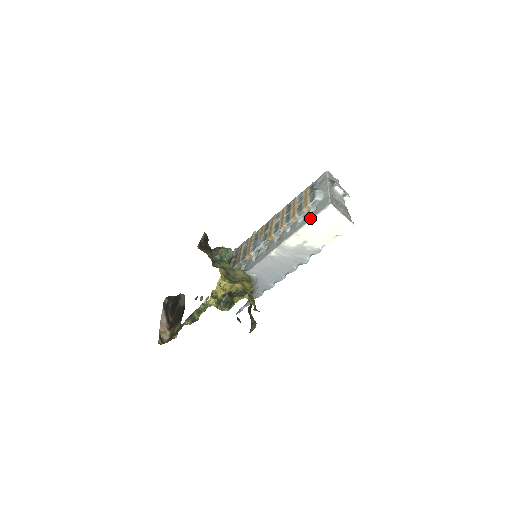
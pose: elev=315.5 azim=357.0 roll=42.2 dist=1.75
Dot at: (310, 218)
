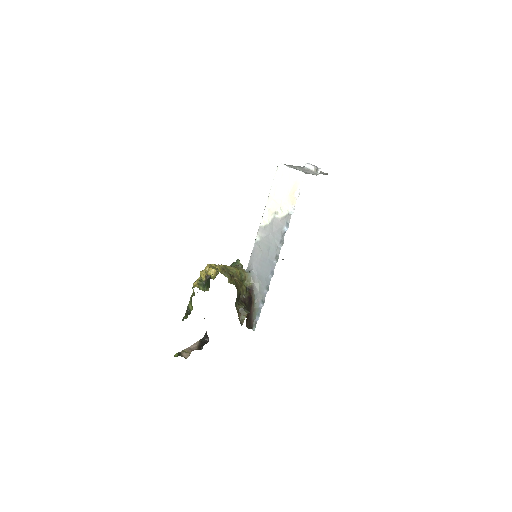
Dot at: (272, 187)
